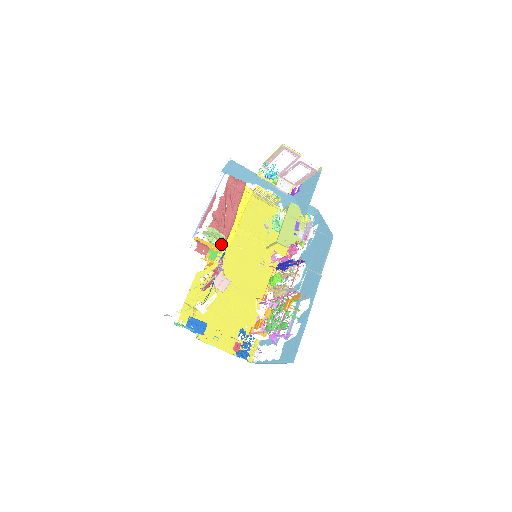
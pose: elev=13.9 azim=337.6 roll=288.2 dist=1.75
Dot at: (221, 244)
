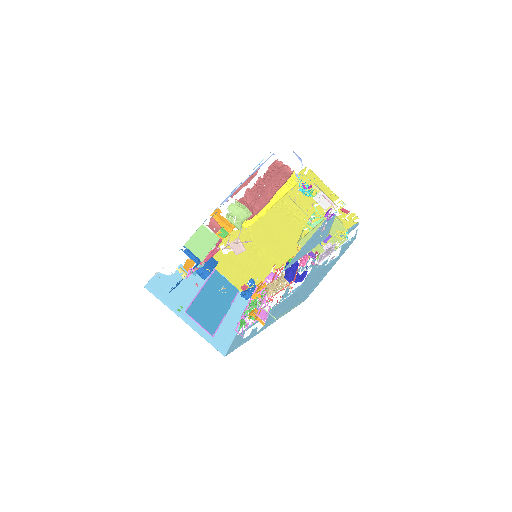
Dot at: (243, 221)
